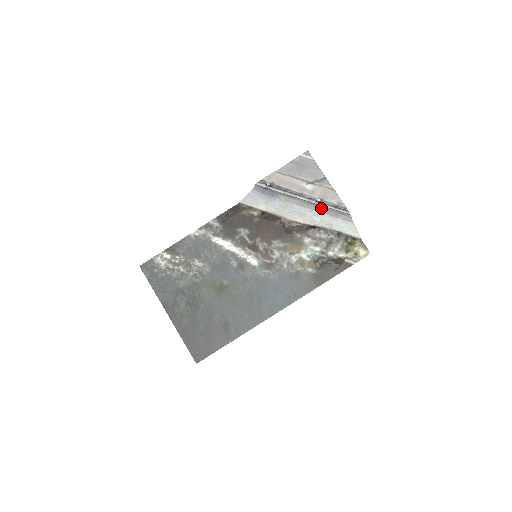
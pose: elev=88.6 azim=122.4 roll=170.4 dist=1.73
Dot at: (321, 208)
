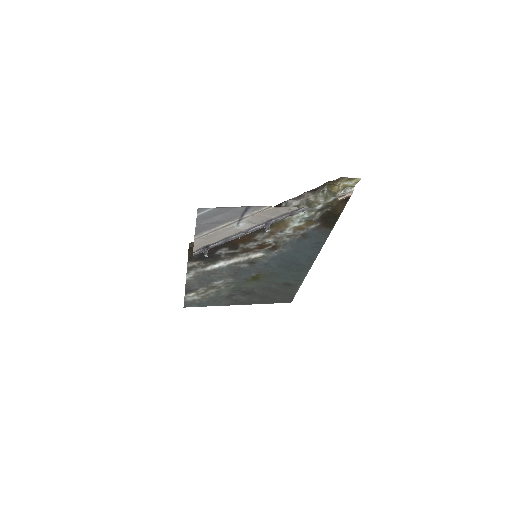
Dot at: occluded
